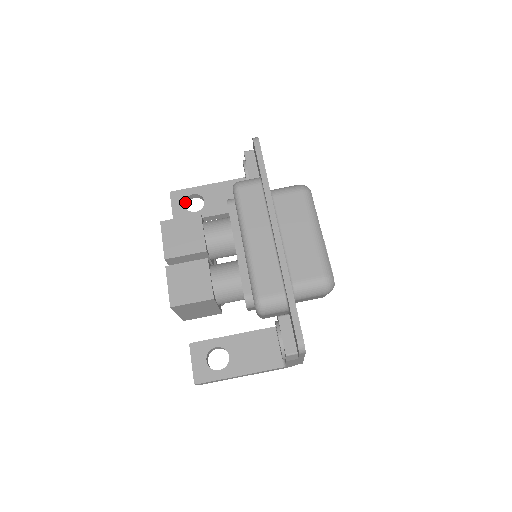
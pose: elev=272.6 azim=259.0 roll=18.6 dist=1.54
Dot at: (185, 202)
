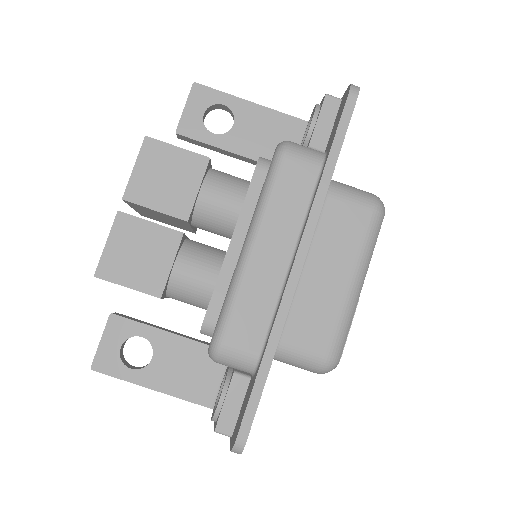
Dot at: (207, 109)
